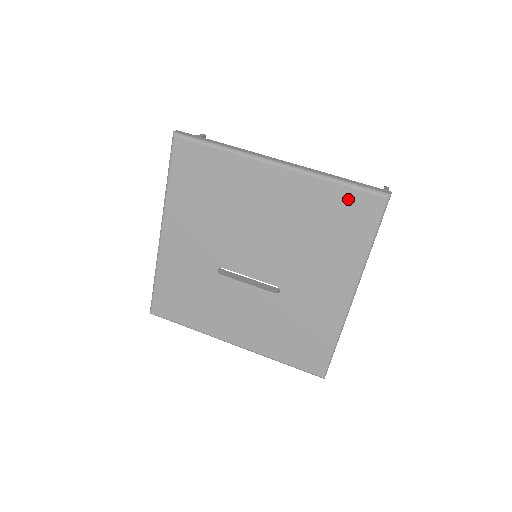
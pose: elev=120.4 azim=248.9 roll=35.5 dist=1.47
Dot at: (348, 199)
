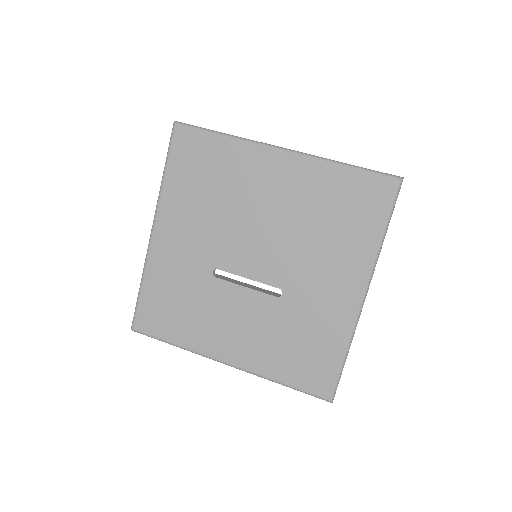
Dot at: (358, 184)
